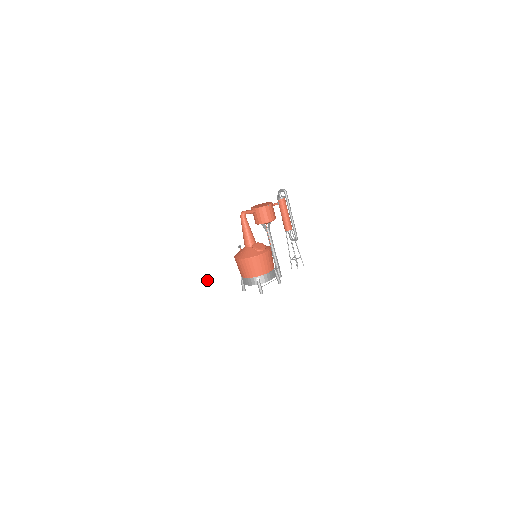
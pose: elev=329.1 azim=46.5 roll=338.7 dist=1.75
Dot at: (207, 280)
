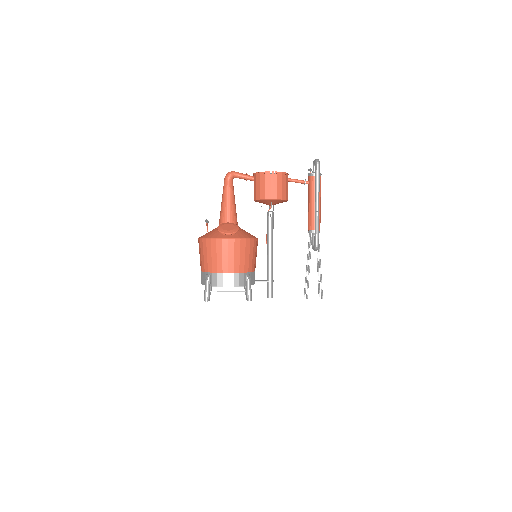
Dot at: occluded
